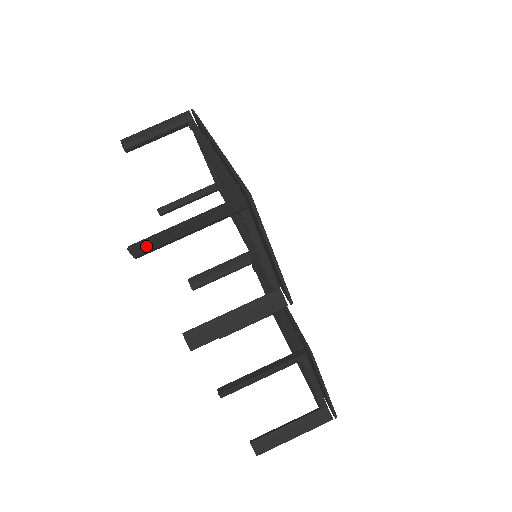
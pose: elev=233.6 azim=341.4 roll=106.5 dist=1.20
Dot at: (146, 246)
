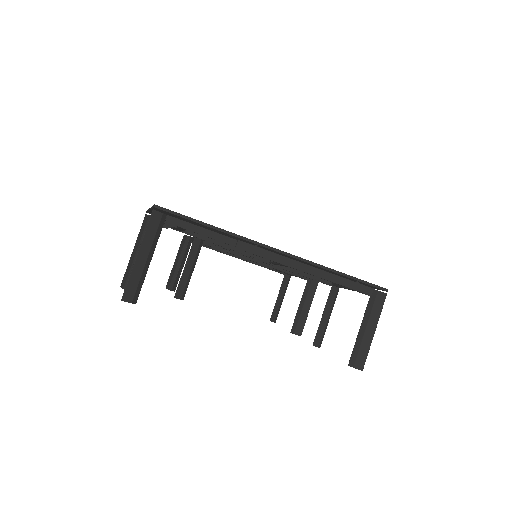
Dot at: (362, 359)
